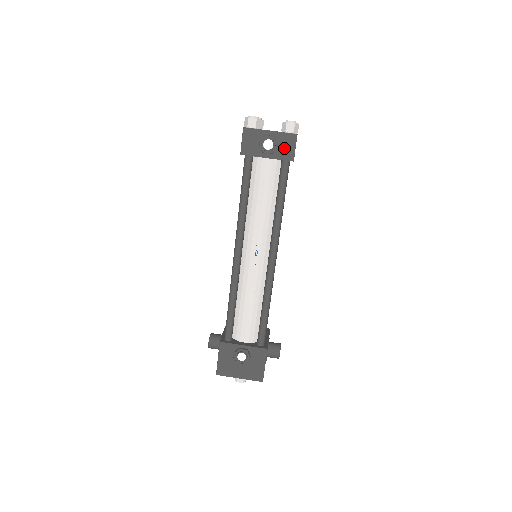
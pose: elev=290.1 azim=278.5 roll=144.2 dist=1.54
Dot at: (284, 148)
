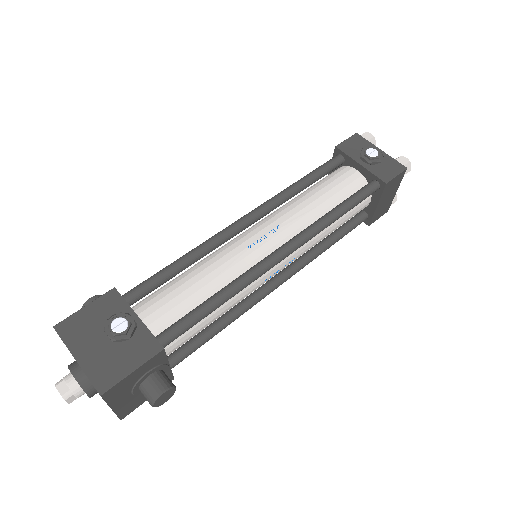
Dot at: (384, 169)
